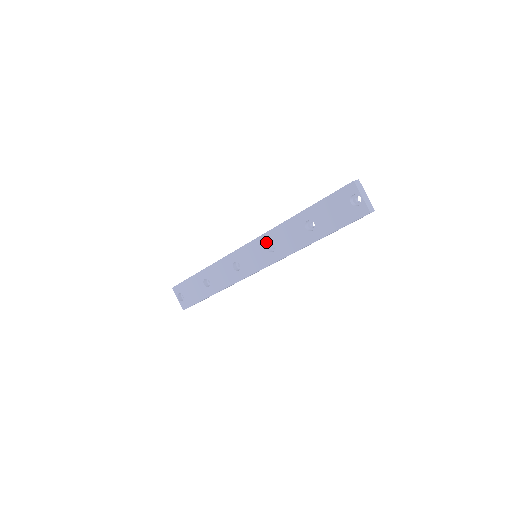
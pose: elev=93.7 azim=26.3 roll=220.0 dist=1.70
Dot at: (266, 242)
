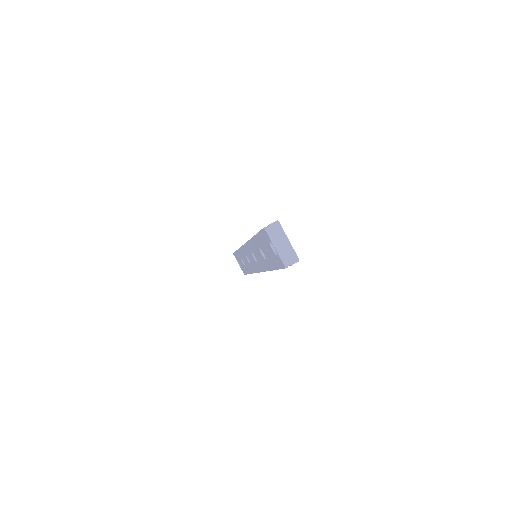
Dot at: (250, 251)
